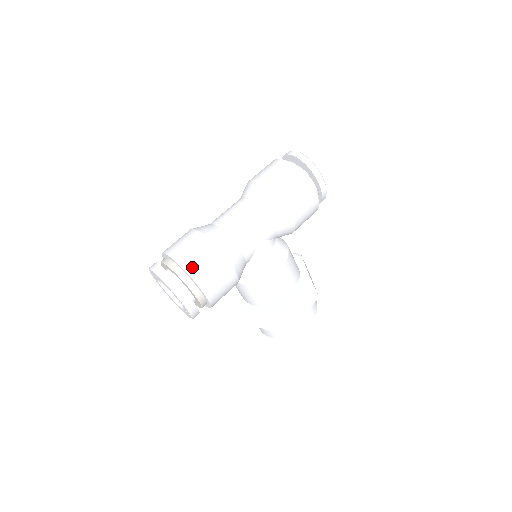
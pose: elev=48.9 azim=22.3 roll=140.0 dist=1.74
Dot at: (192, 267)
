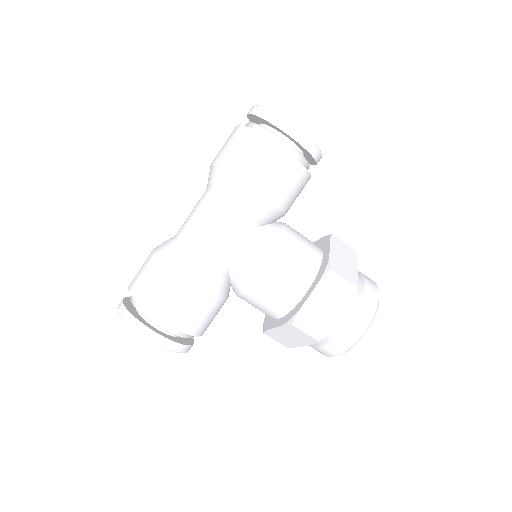
Dot at: (141, 293)
